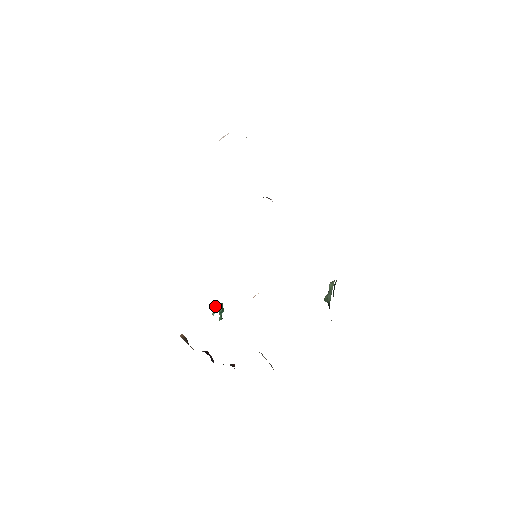
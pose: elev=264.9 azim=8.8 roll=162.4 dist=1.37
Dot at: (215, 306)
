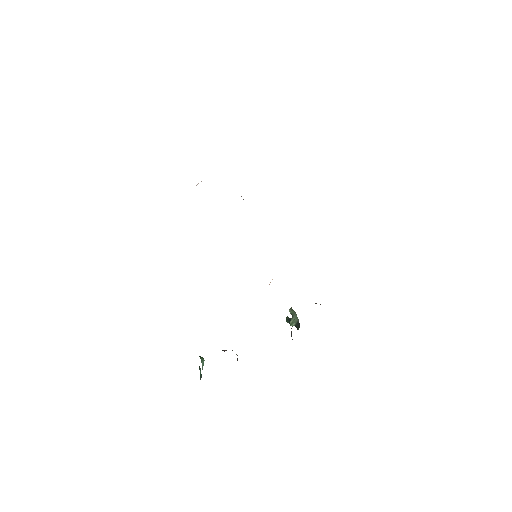
Dot at: (201, 358)
